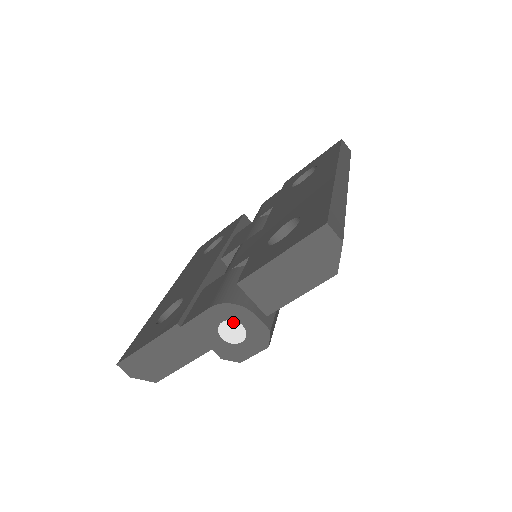
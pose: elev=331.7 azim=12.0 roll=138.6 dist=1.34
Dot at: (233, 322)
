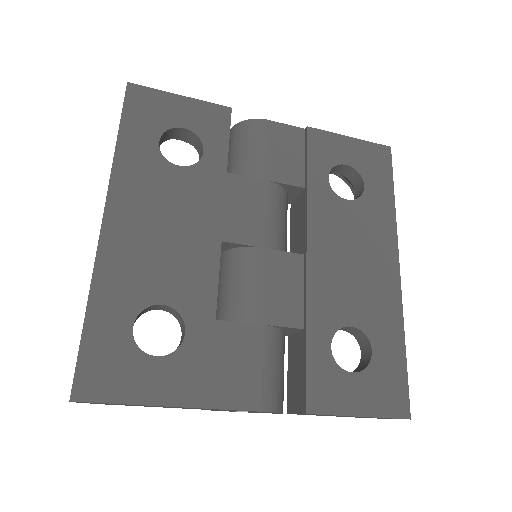
Dot at: occluded
